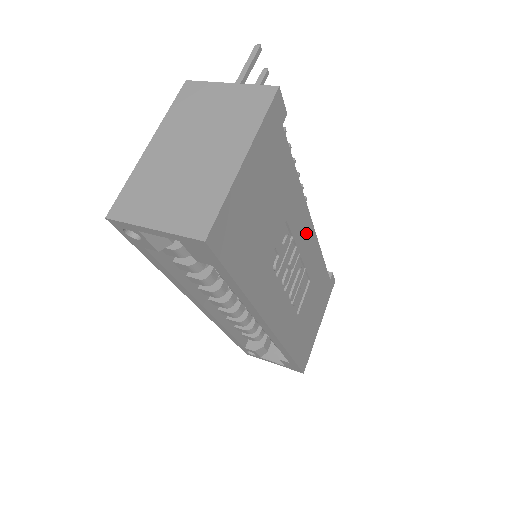
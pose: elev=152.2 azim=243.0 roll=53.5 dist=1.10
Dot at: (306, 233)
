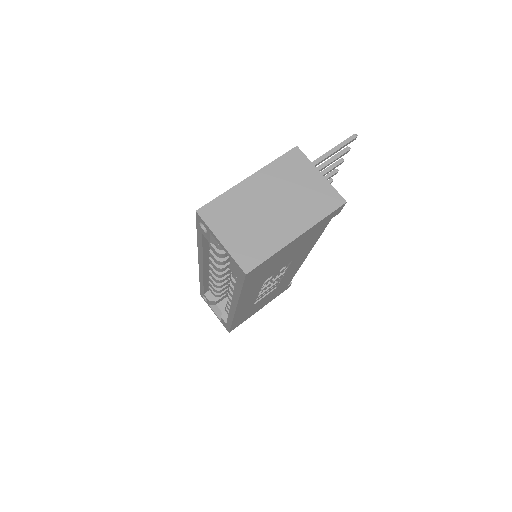
Dot at: (296, 265)
